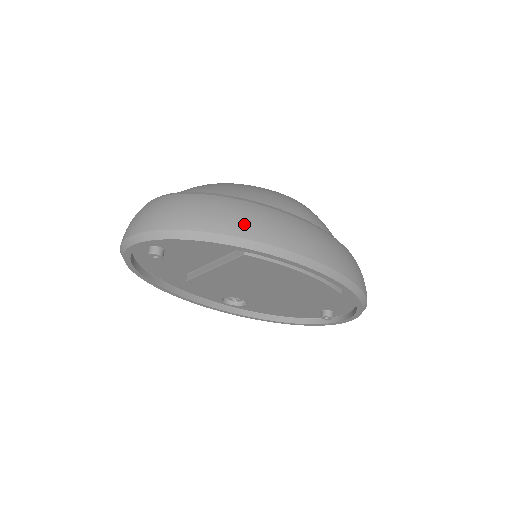
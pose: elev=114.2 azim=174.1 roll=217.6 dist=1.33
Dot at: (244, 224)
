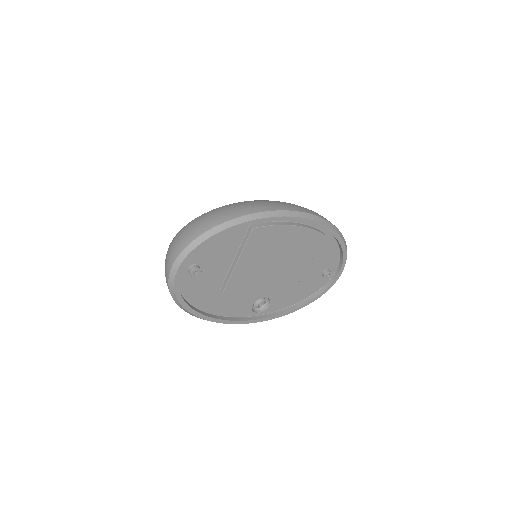
Dot at: (241, 209)
